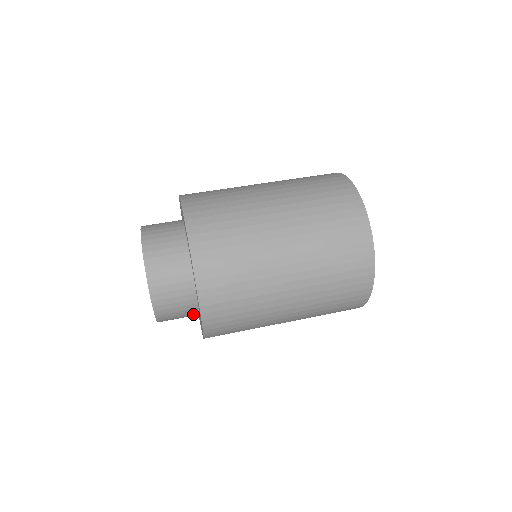
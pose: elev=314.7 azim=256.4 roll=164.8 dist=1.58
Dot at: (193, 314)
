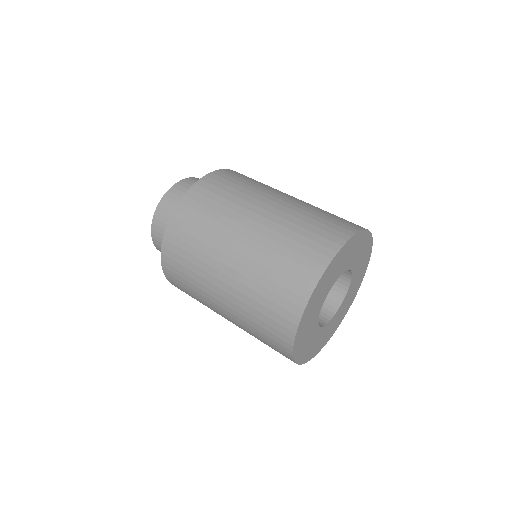
Dot at: occluded
